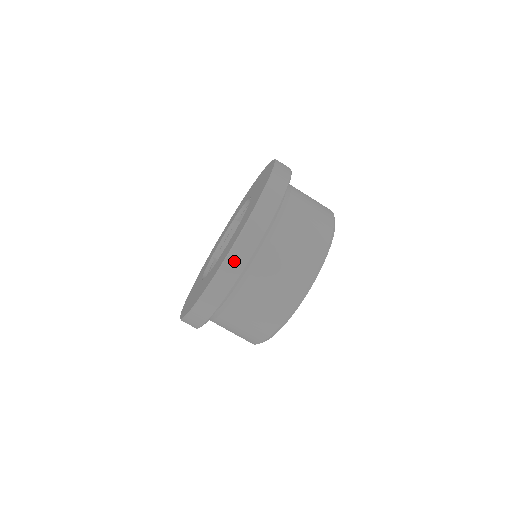
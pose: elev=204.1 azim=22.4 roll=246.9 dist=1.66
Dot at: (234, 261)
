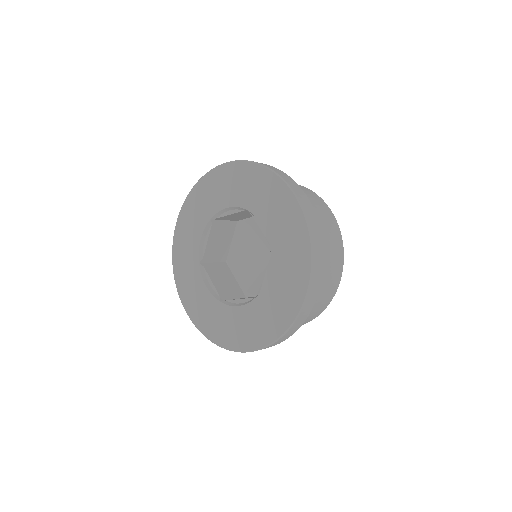
Dot at: (305, 311)
